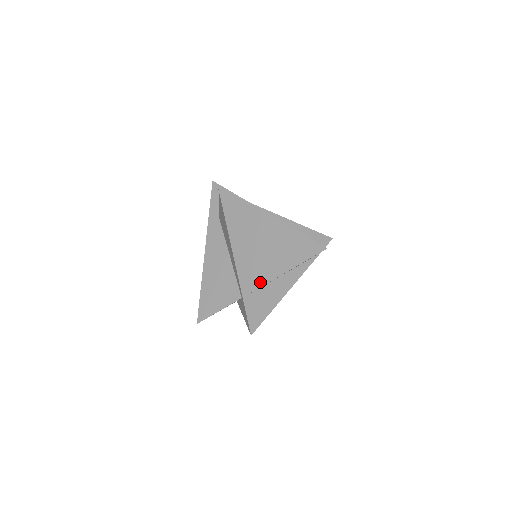
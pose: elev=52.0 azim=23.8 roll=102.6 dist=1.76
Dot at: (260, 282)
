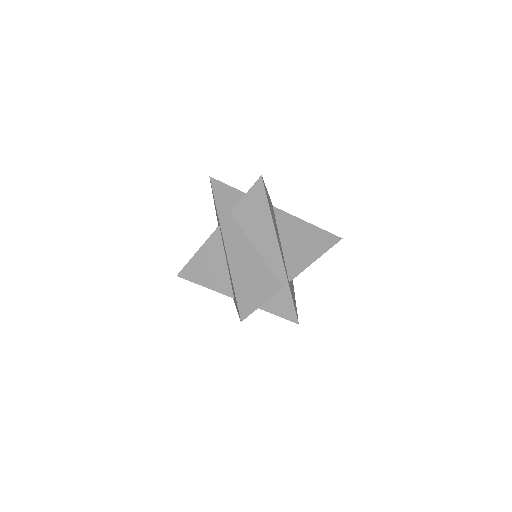
Dot at: (296, 270)
